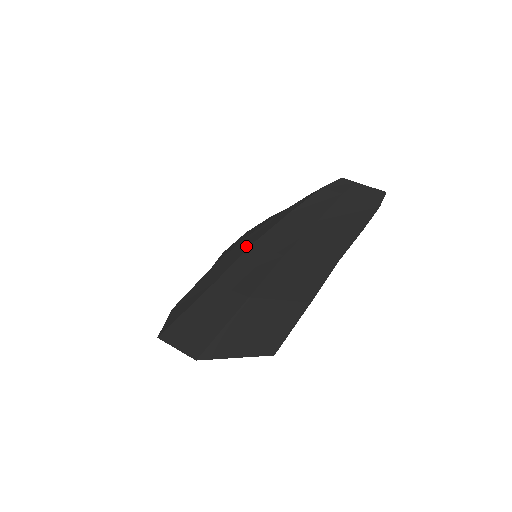
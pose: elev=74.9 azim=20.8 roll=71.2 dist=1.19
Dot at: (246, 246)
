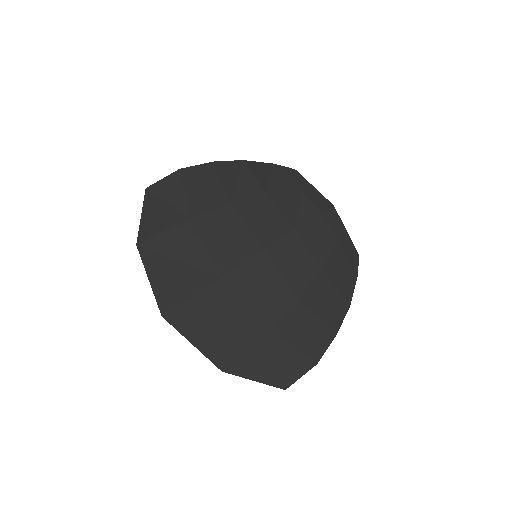
Dot at: (251, 241)
